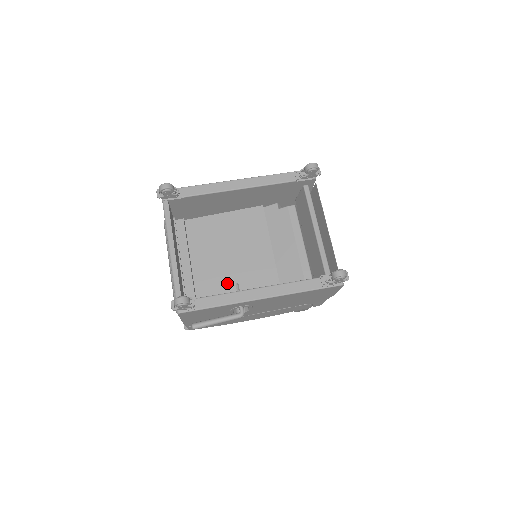
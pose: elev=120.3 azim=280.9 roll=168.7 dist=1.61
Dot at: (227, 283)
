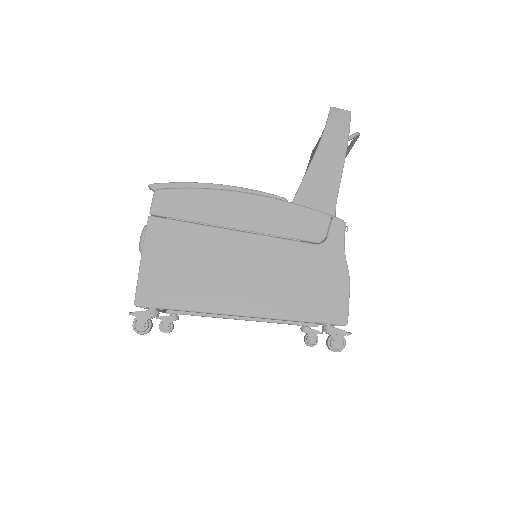
Dot at: occluded
